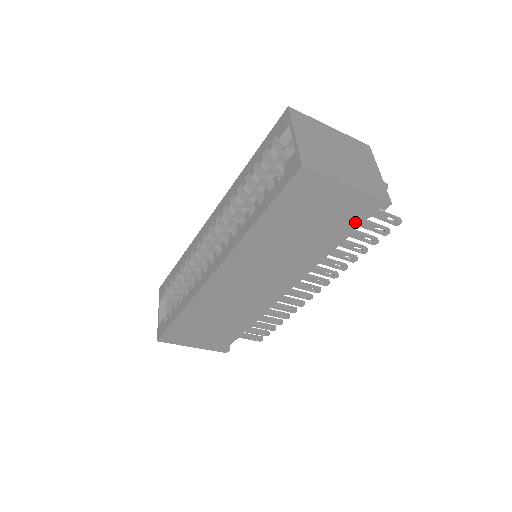
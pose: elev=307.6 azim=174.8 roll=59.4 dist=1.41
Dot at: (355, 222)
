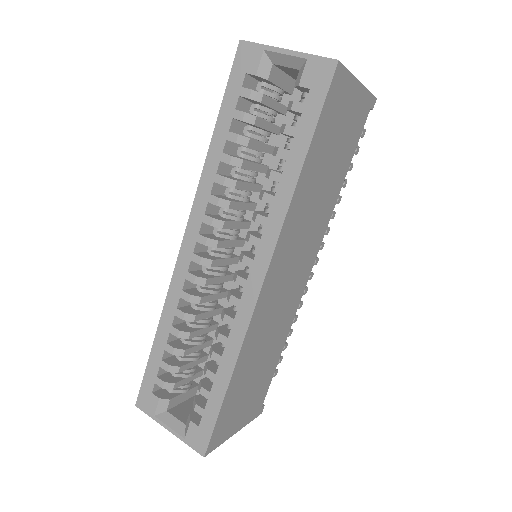
Dot at: (357, 134)
